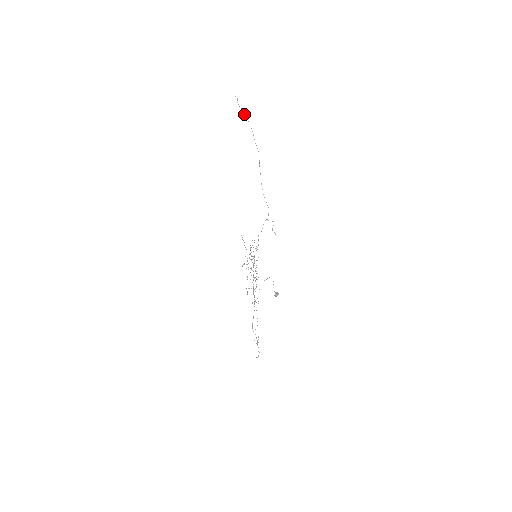
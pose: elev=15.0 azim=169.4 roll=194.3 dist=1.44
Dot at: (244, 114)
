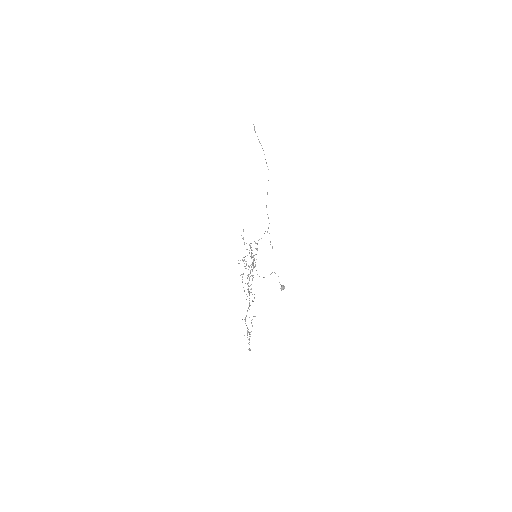
Dot at: occluded
